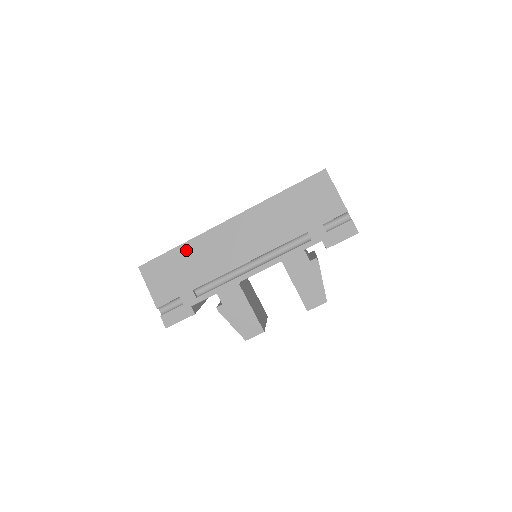
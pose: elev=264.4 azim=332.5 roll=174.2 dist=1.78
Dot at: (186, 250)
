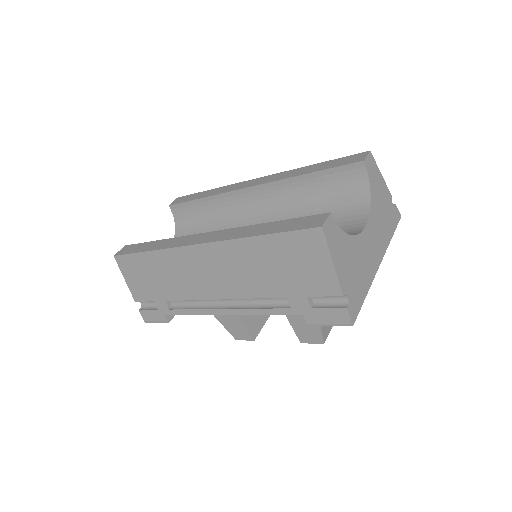
Dot at: (155, 259)
